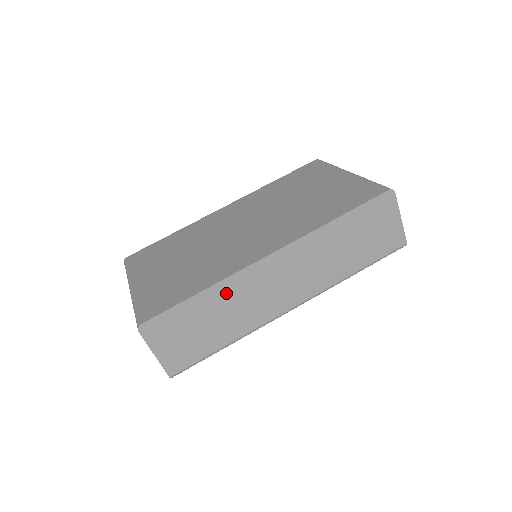
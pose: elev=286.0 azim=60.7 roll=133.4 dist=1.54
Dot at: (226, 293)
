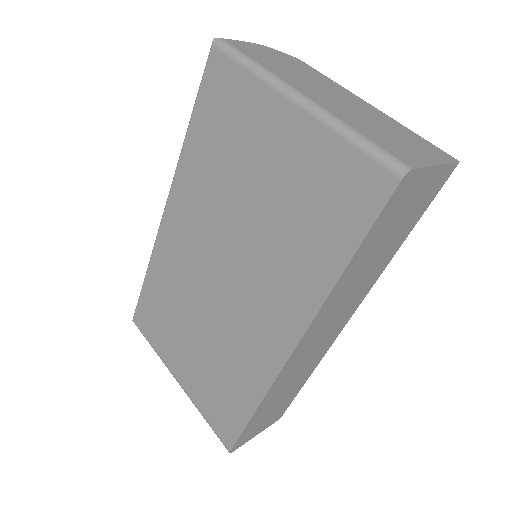
Dot at: (277, 389)
